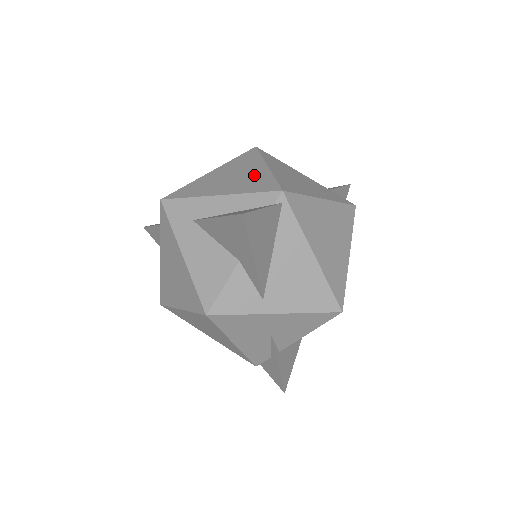
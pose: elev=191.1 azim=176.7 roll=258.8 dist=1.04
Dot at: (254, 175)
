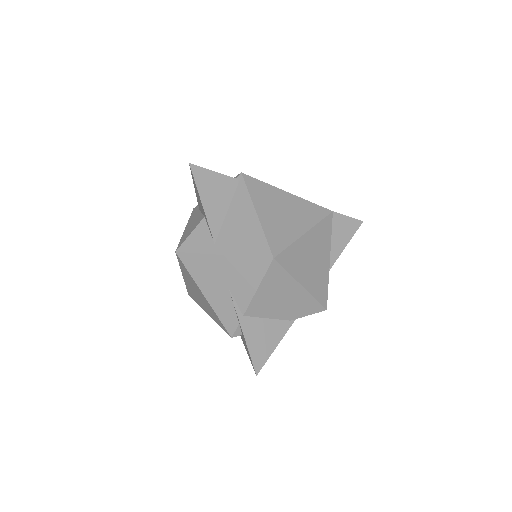
Dot at: occluded
